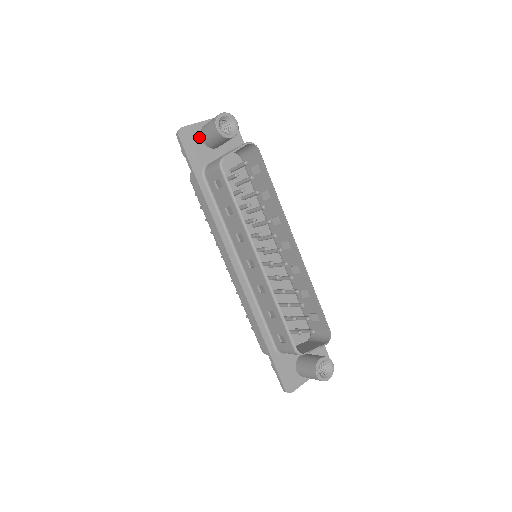
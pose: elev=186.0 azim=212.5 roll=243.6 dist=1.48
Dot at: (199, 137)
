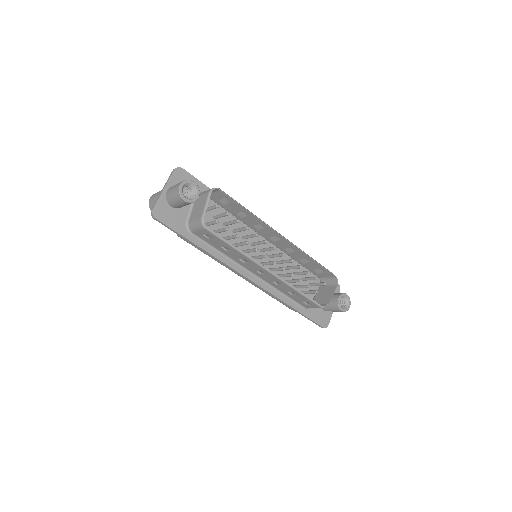
Dot at: (168, 206)
